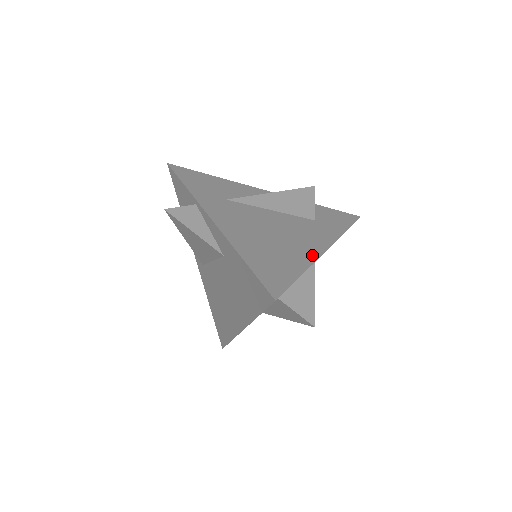
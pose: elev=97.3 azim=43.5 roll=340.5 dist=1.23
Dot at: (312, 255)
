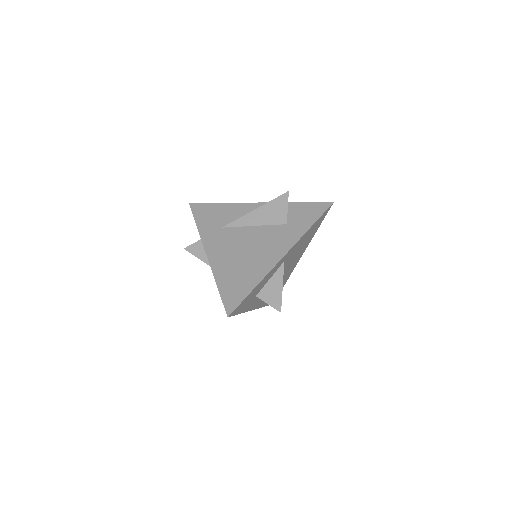
Dot at: (269, 266)
